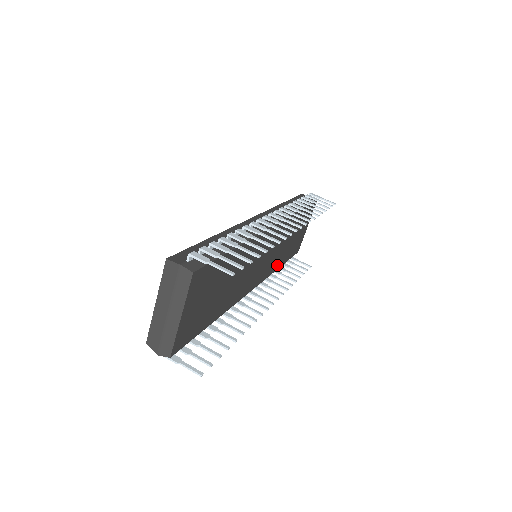
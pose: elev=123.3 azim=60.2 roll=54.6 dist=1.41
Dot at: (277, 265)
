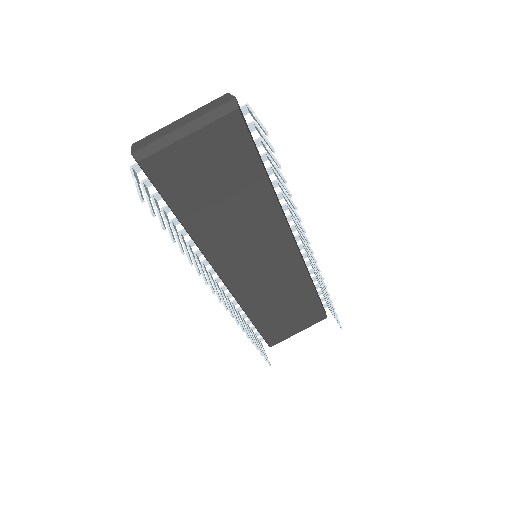
Dot at: (253, 311)
